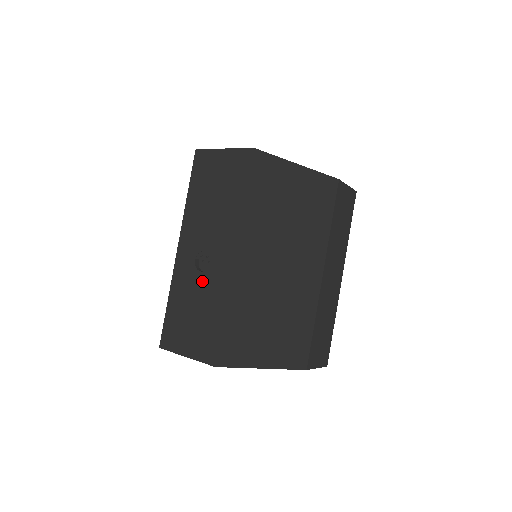
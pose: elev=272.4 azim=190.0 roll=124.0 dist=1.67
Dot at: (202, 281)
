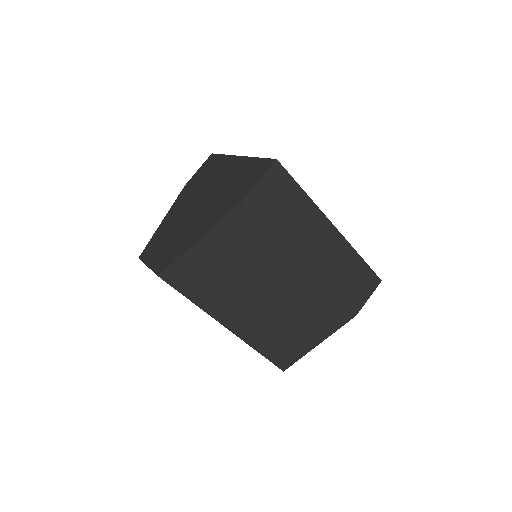
Dot at: occluded
